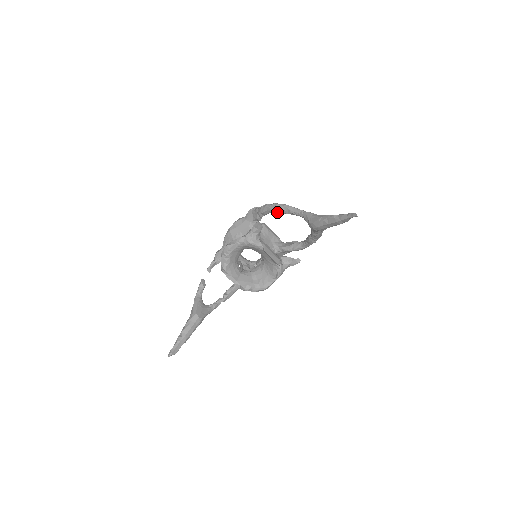
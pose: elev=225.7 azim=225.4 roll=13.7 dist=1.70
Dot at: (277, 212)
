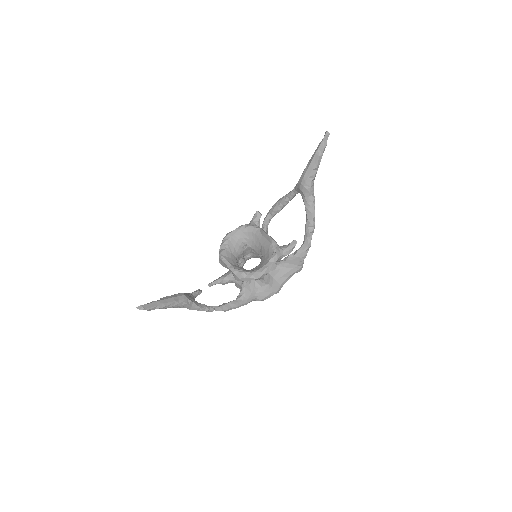
Dot at: (276, 207)
